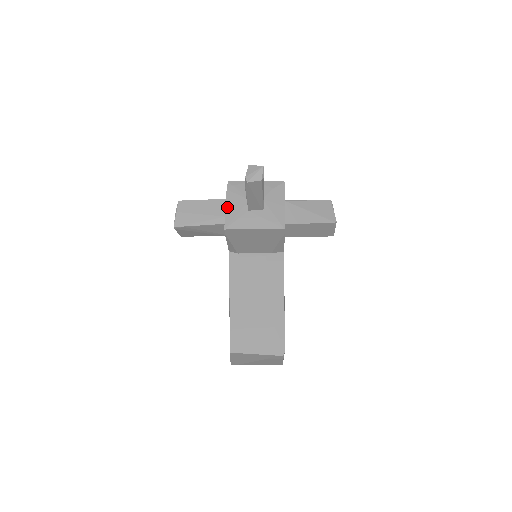
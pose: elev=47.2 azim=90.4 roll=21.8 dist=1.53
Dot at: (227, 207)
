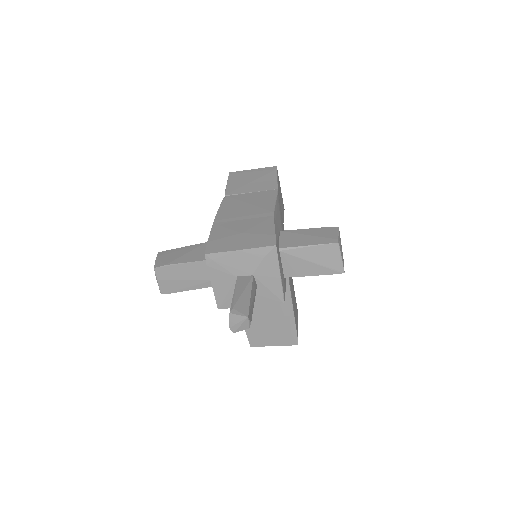
Dot at: (214, 286)
